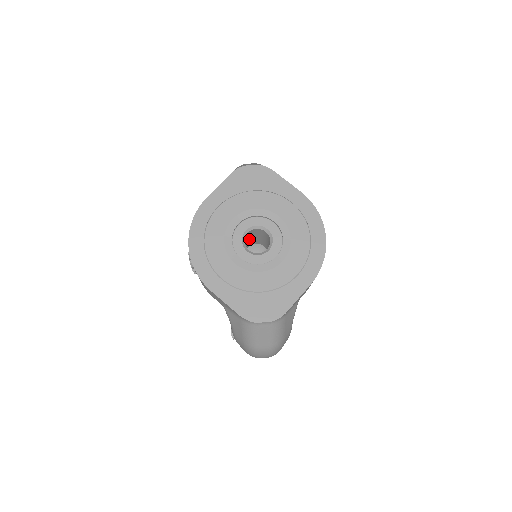
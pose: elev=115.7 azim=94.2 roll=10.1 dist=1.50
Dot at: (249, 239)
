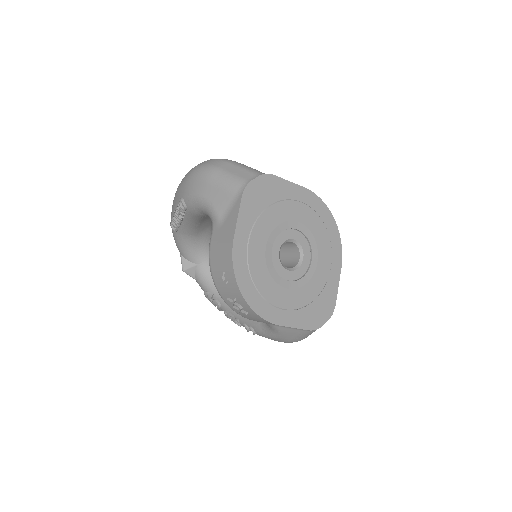
Dot at: occluded
